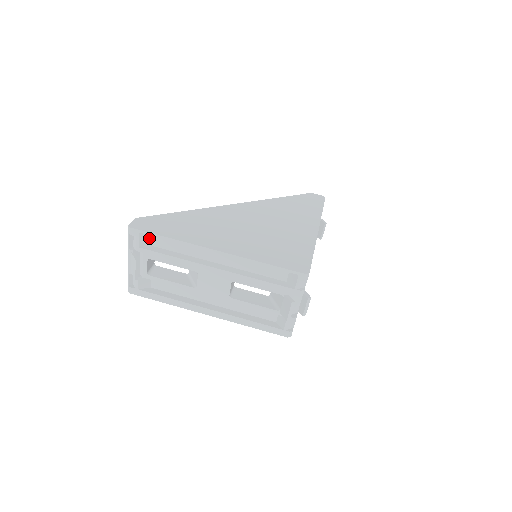
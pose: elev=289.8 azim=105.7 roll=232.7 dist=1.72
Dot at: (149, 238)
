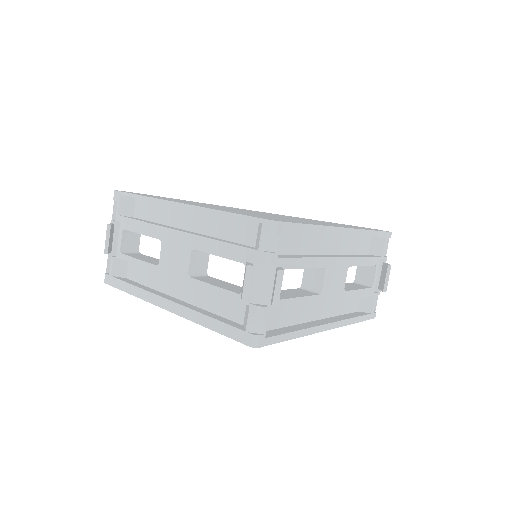
Dot at: (130, 206)
